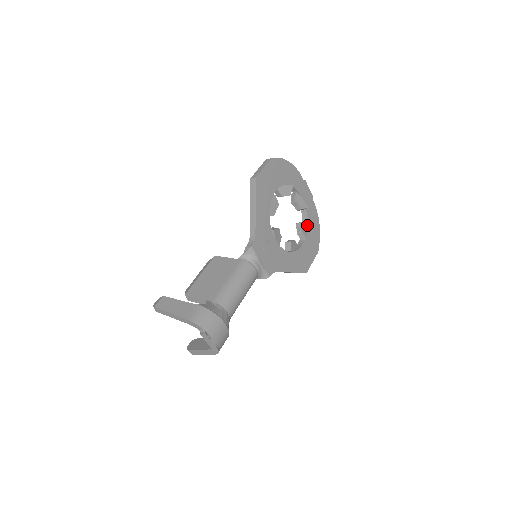
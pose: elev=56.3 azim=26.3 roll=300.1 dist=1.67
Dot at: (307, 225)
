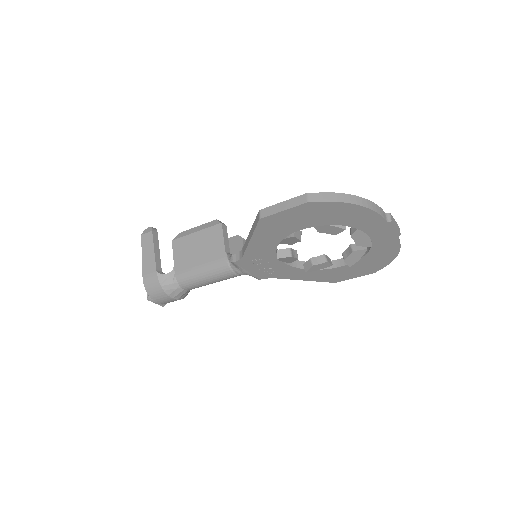
Dot at: (364, 255)
